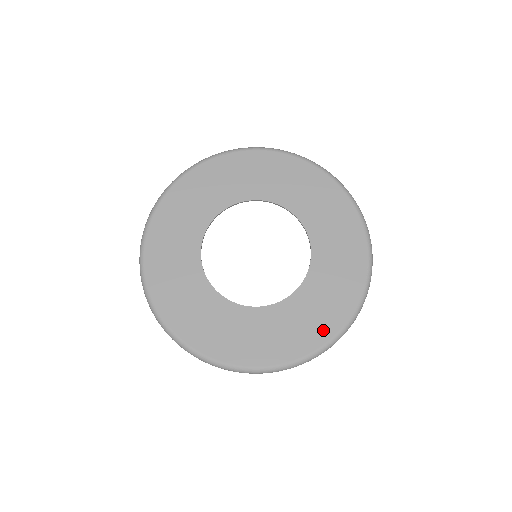
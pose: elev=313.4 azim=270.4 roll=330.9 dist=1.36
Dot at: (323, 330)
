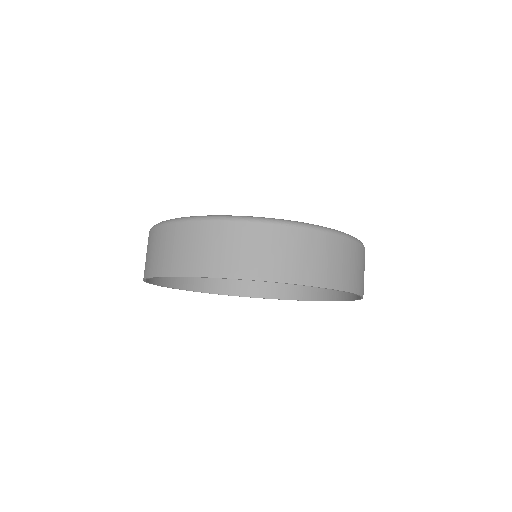
Dot at: occluded
